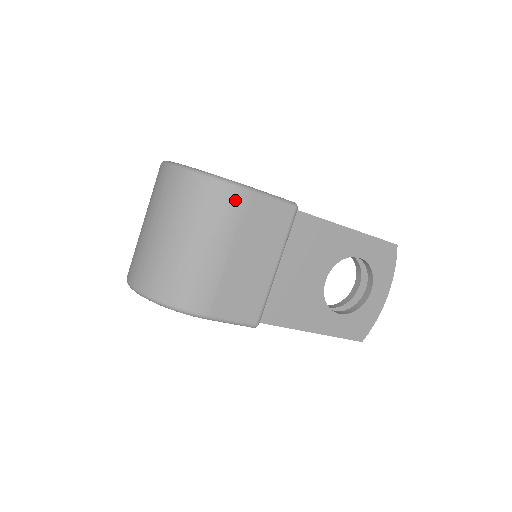
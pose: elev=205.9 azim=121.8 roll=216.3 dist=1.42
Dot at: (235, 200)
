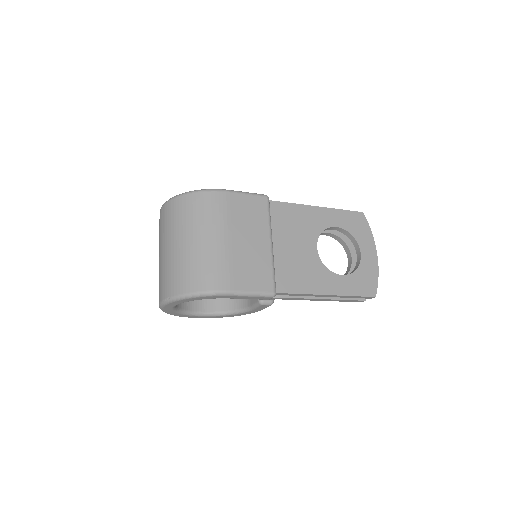
Dot at: (218, 199)
